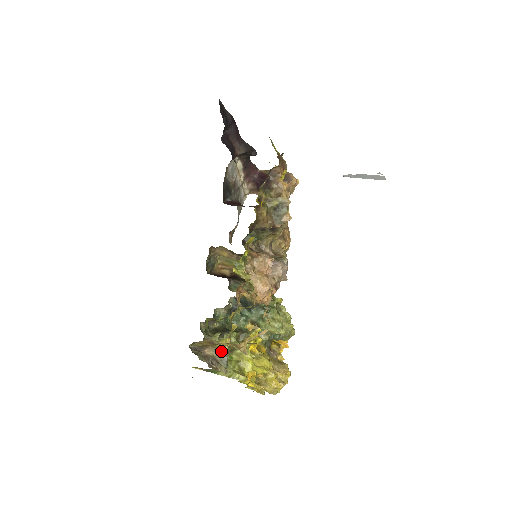
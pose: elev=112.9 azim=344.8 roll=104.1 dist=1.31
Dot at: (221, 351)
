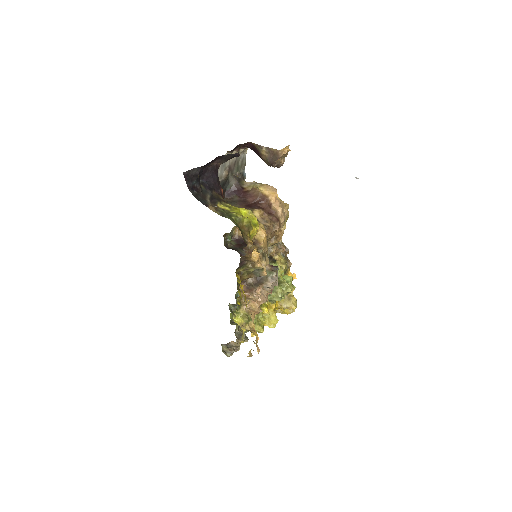
Dot at: occluded
